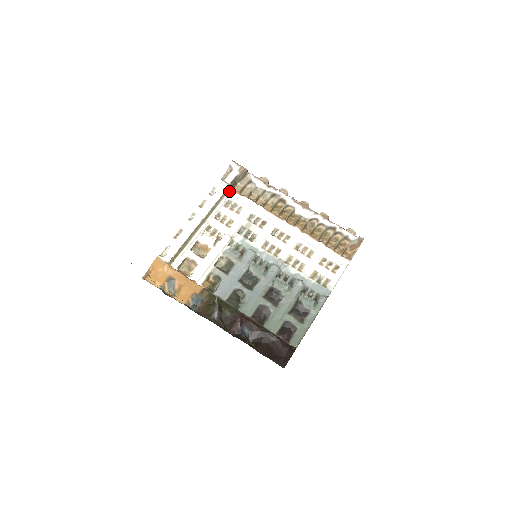
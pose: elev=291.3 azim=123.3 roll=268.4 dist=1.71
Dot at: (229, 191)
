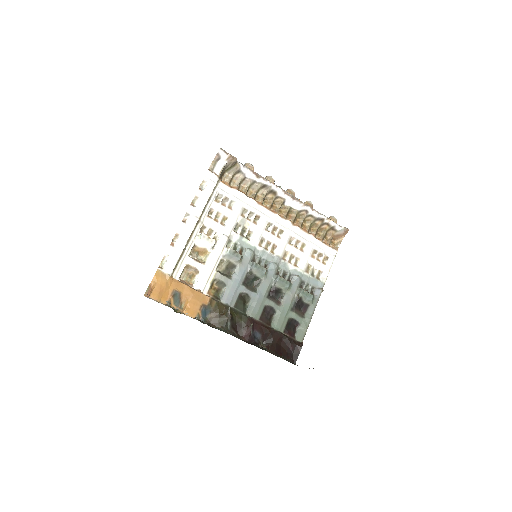
Dot at: (218, 183)
